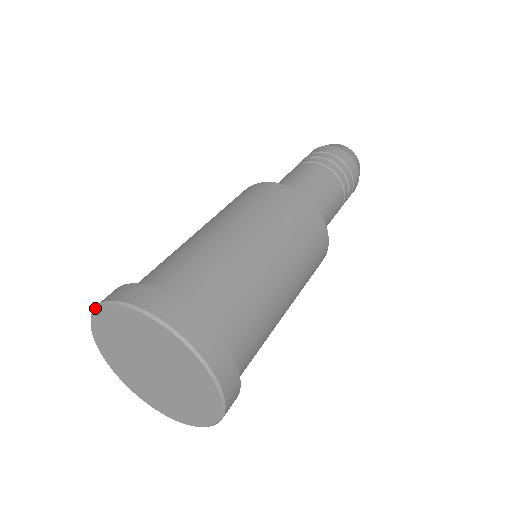
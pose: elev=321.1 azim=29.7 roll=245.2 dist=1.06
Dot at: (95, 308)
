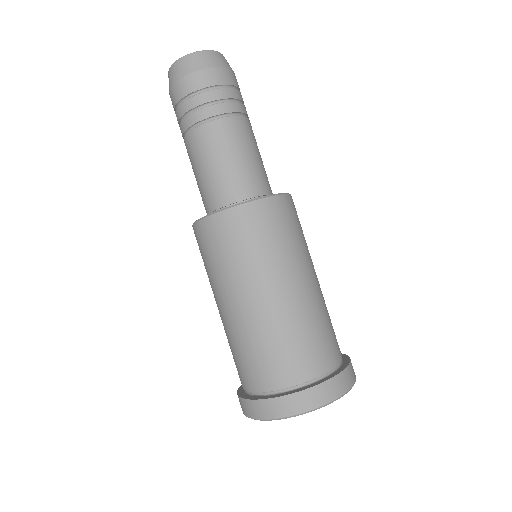
Dot at: occluded
